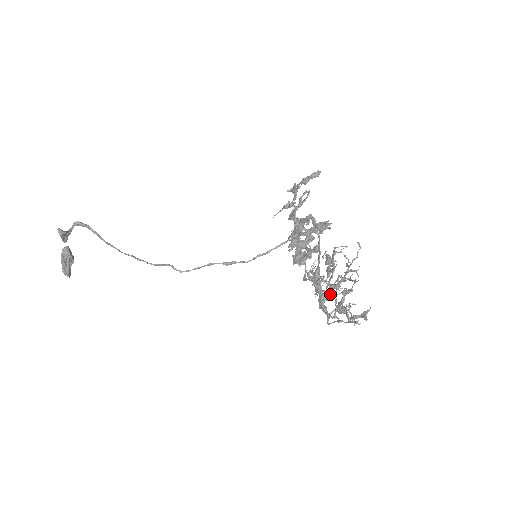
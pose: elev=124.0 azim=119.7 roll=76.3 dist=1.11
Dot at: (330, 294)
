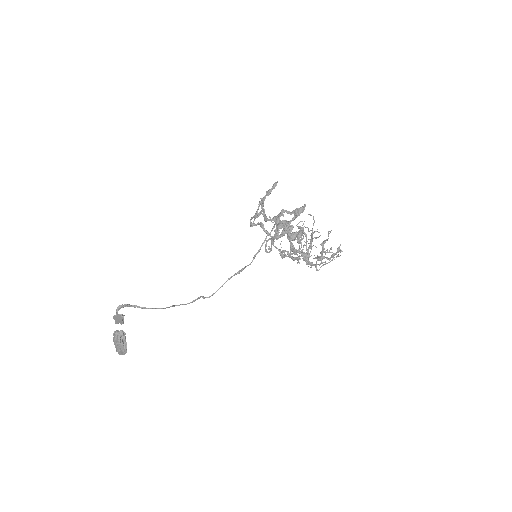
Dot at: occluded
